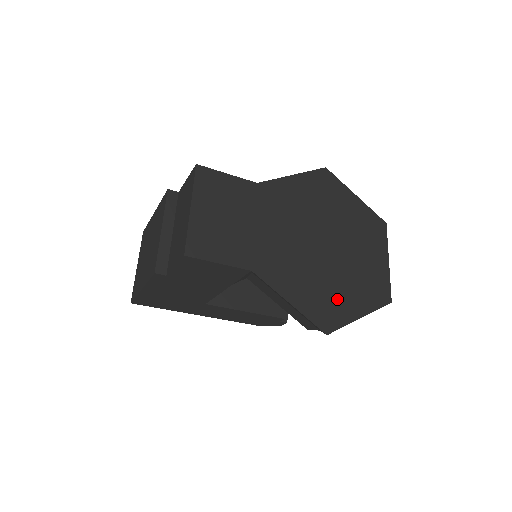
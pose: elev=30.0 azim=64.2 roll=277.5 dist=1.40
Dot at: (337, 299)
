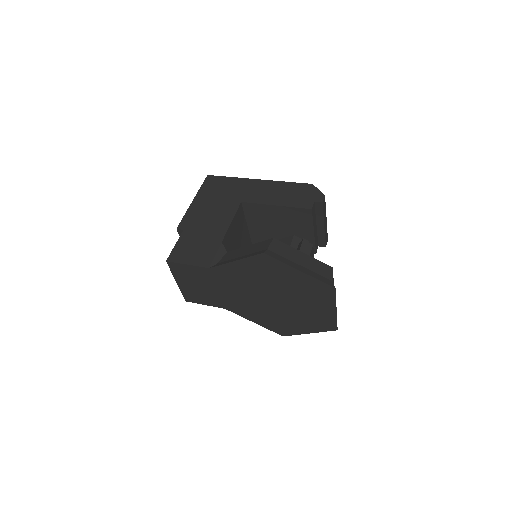
Dot at: (288, 324)
